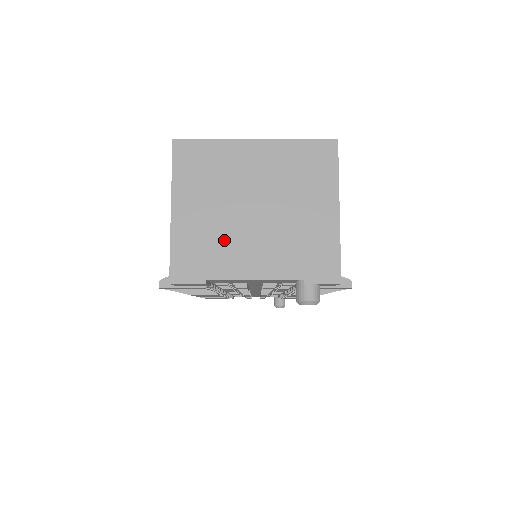
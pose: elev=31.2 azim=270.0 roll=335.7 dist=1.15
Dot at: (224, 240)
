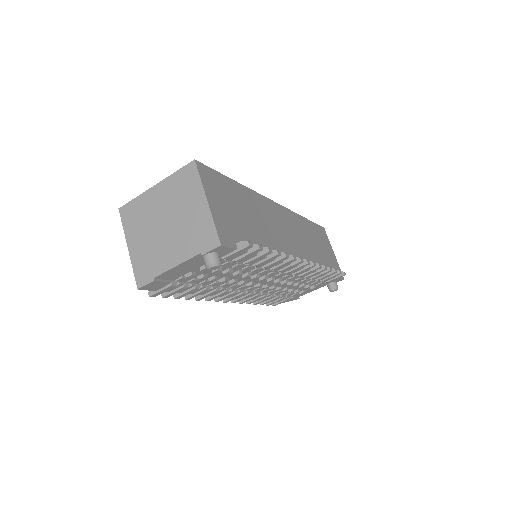
Dot at: (156, 251)
